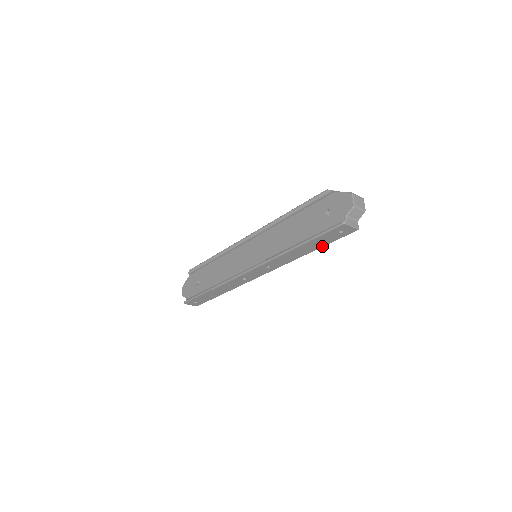
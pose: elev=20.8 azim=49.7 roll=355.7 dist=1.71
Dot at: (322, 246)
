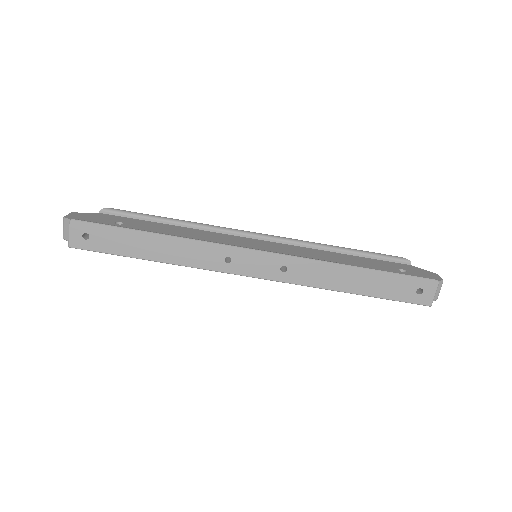
Dot at: (374, 295)
